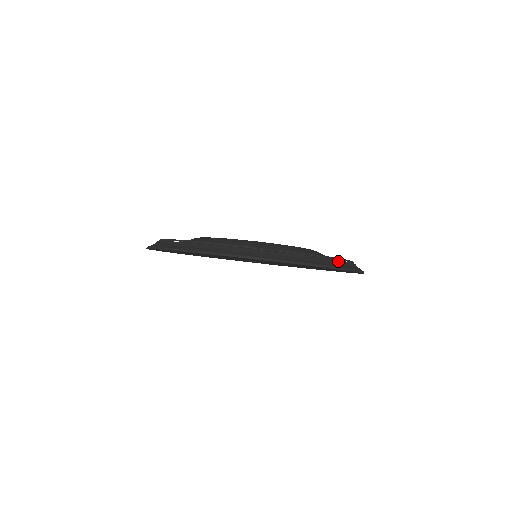
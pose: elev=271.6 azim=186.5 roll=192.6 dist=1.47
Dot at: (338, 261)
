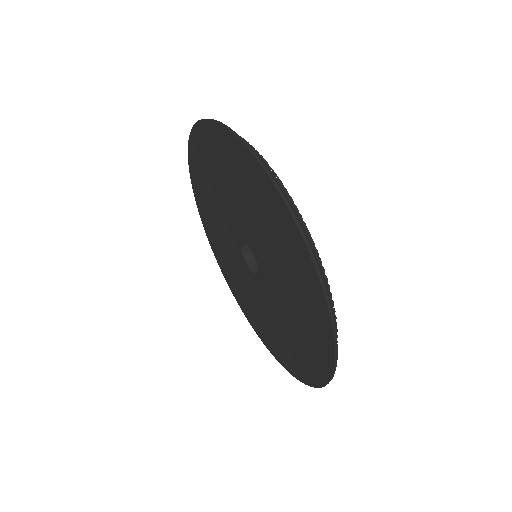
Dot at: (336, 328)
